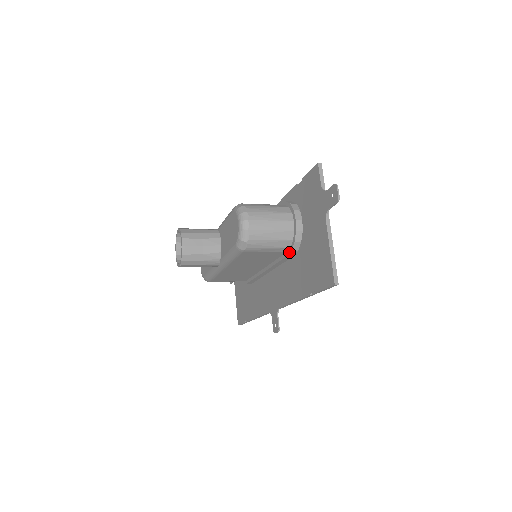
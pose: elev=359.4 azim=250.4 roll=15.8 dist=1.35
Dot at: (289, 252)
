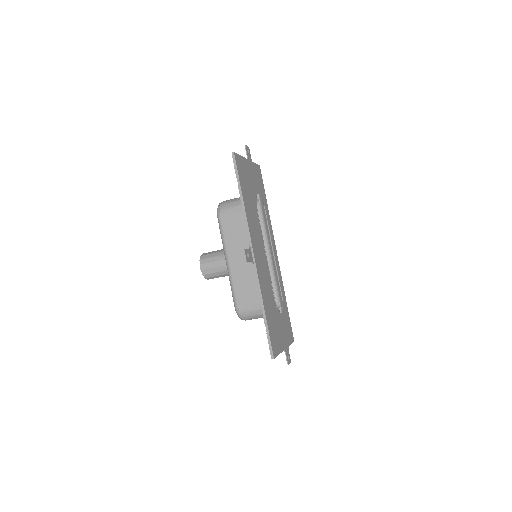
Dot at: occluded
